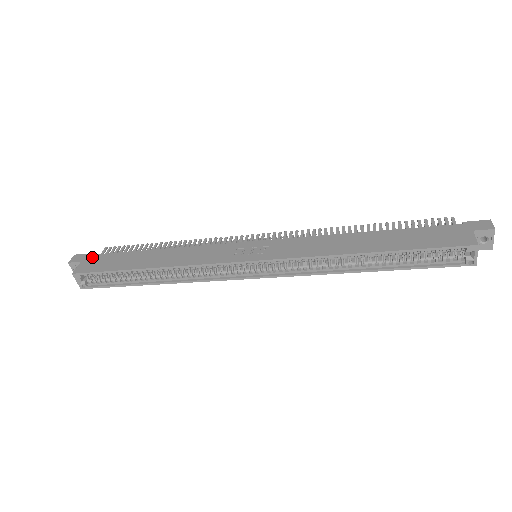
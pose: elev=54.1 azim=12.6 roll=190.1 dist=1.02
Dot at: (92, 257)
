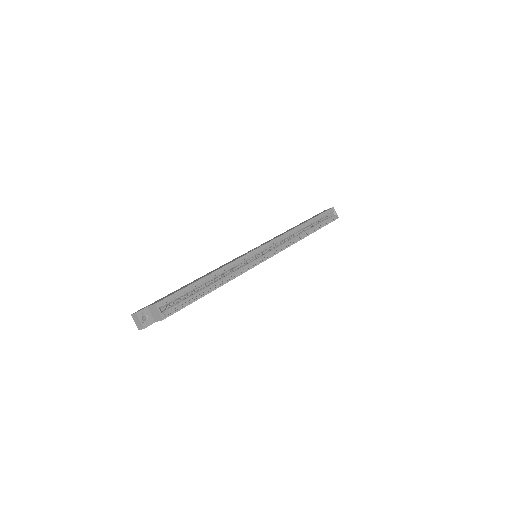
Dot at: (152, 303)
